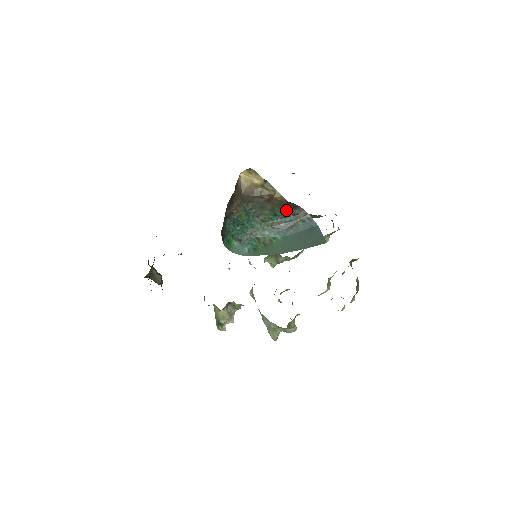
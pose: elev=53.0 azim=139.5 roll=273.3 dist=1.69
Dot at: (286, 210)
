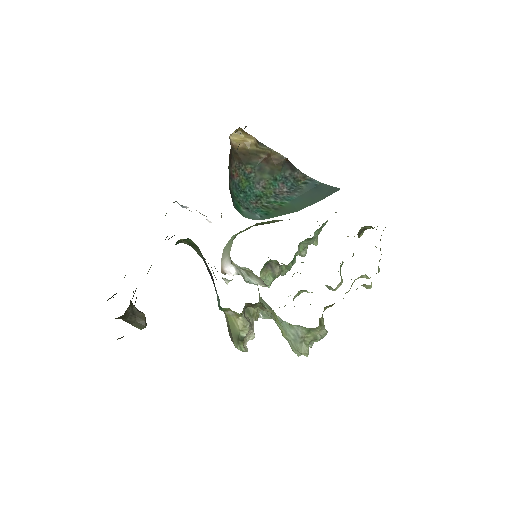
Dot at: (285, 173)
